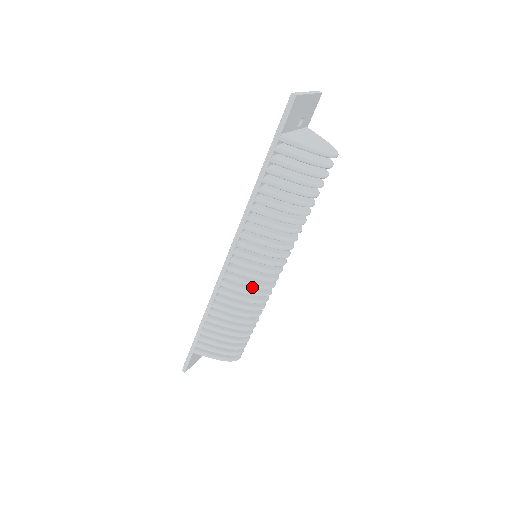
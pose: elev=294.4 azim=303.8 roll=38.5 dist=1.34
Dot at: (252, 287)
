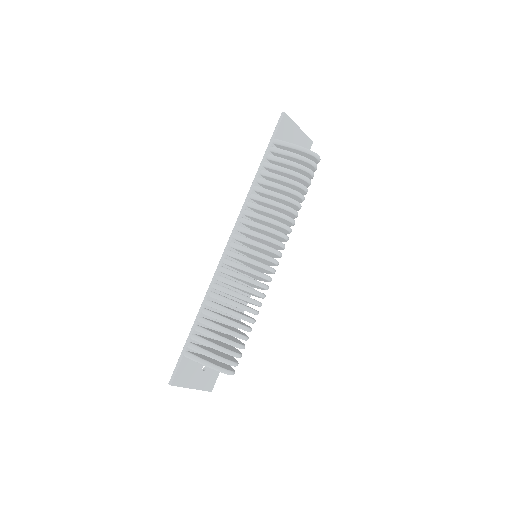
Dot at: occluded
